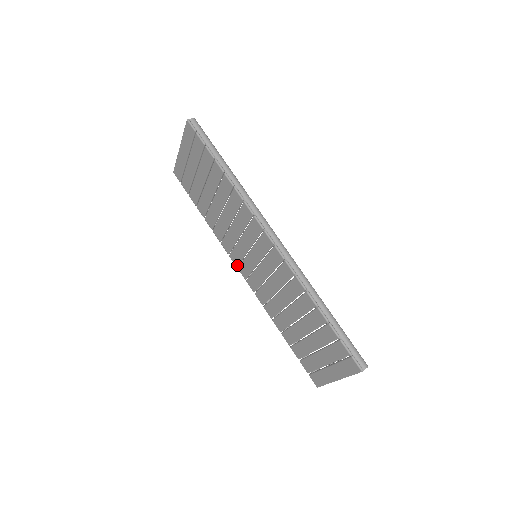
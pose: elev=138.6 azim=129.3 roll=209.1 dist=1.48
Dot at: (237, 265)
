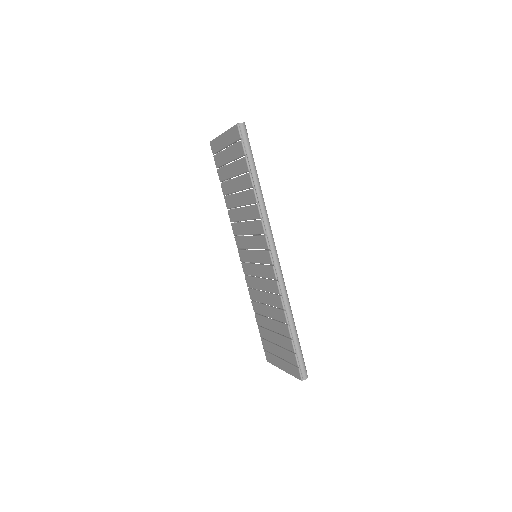
Dot at: (238, 248)
